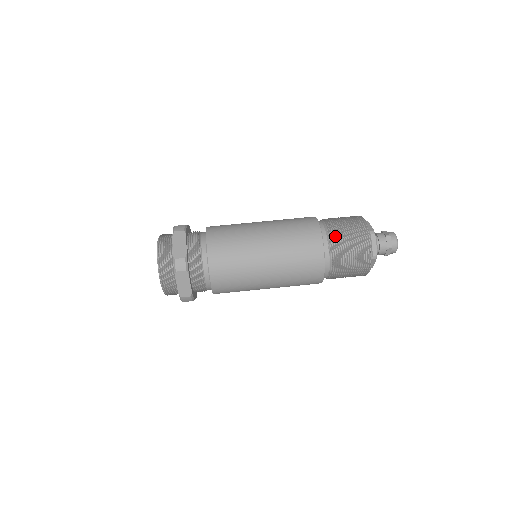
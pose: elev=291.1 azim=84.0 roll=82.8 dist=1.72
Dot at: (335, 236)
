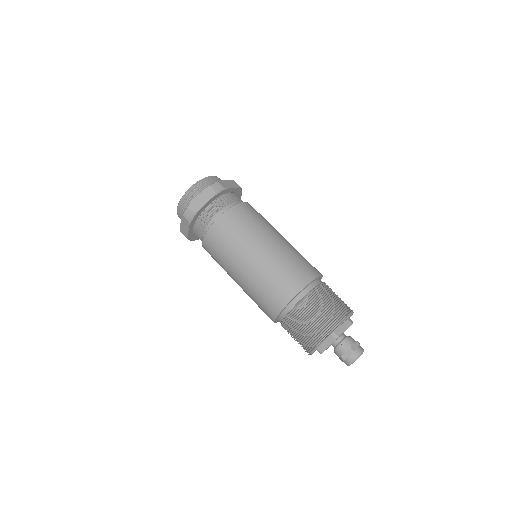
Dot at: (325, 290)
